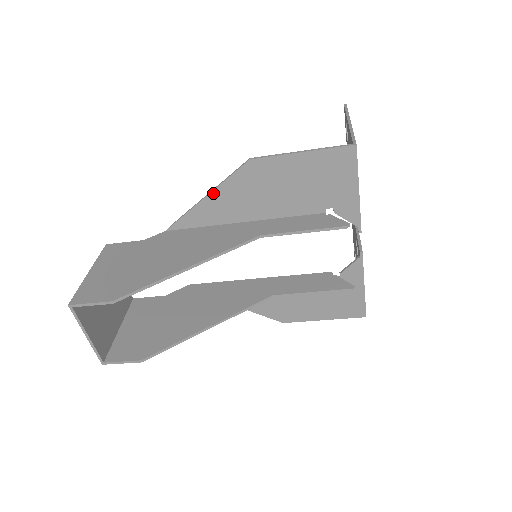
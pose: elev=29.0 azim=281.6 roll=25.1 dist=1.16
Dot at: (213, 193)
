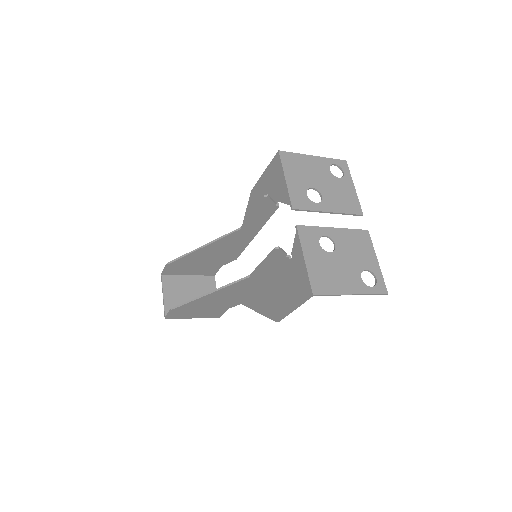
Dot at: (244, 221)
